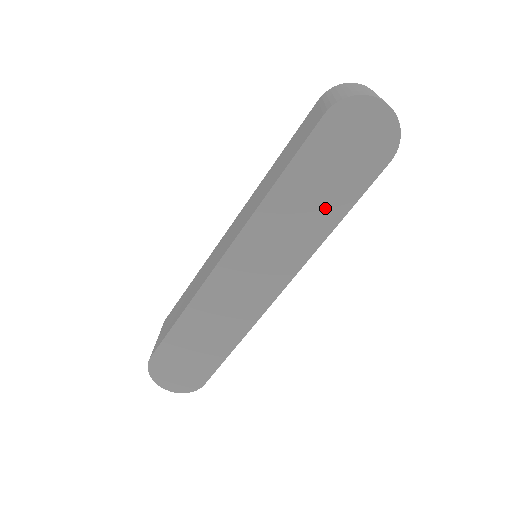
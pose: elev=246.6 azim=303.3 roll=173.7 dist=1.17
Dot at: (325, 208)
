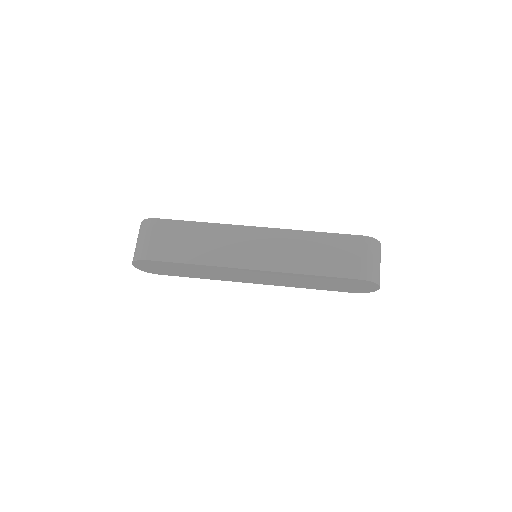
Dot at: (313, 285)
